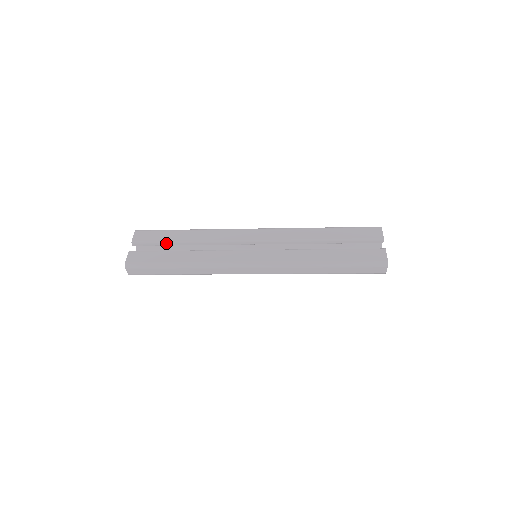
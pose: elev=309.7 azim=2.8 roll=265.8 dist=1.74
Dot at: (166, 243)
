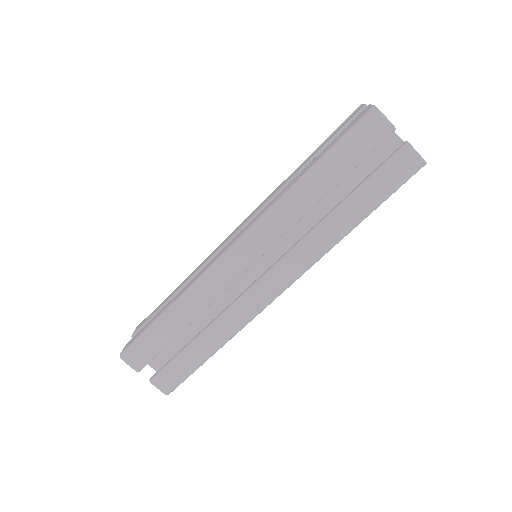
Dot at: occluded
